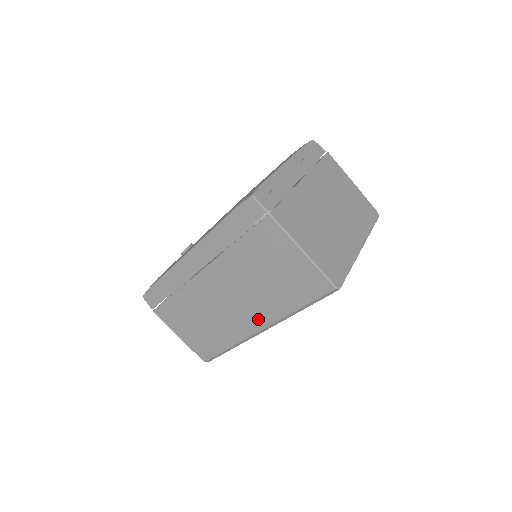
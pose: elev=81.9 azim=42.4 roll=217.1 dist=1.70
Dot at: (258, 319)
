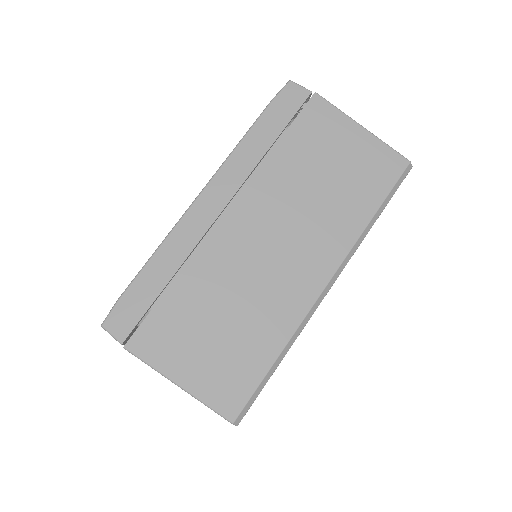
Dot at: (322, 261)
